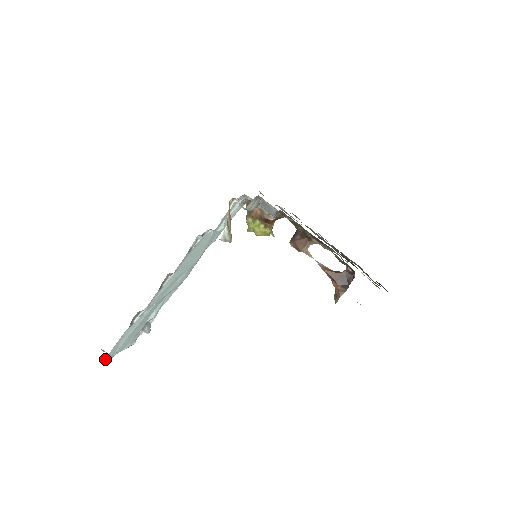
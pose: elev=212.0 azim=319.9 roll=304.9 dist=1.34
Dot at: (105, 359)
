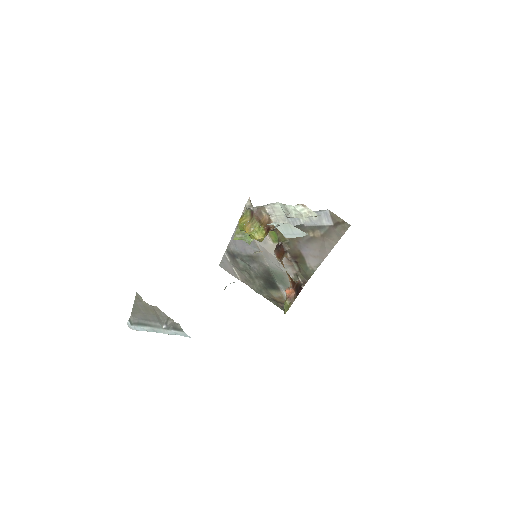
Dot at: occluded
